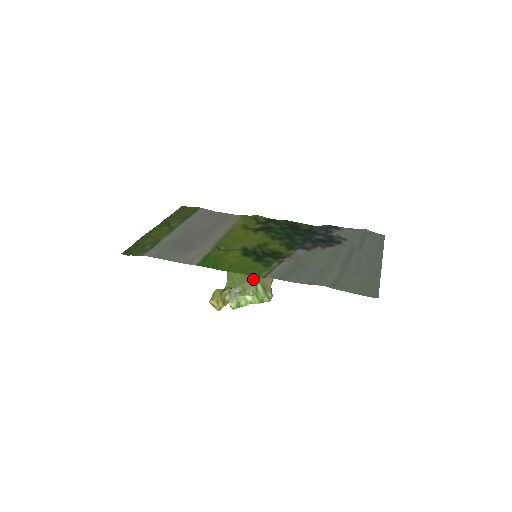
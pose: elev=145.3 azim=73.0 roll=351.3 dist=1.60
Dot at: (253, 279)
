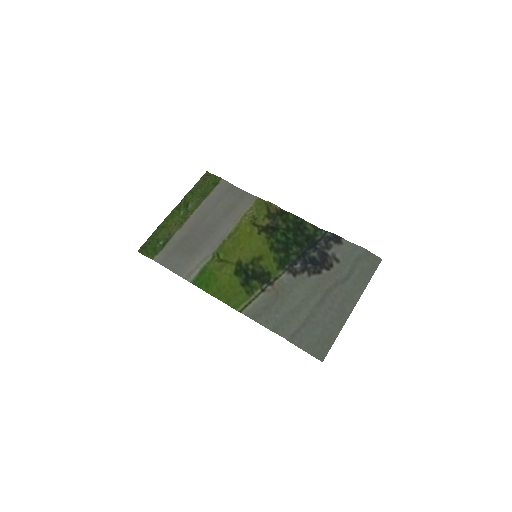
Dot at: occluded
